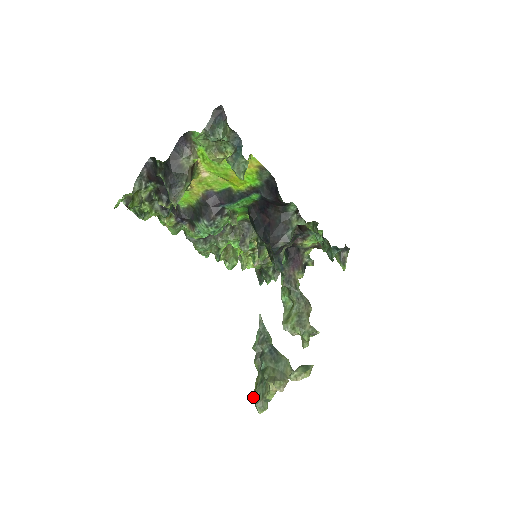
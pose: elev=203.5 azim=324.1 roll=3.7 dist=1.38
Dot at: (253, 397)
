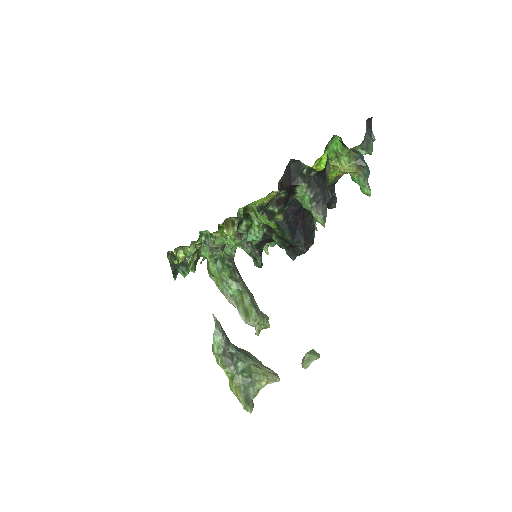
Dot at: (243, 401)
